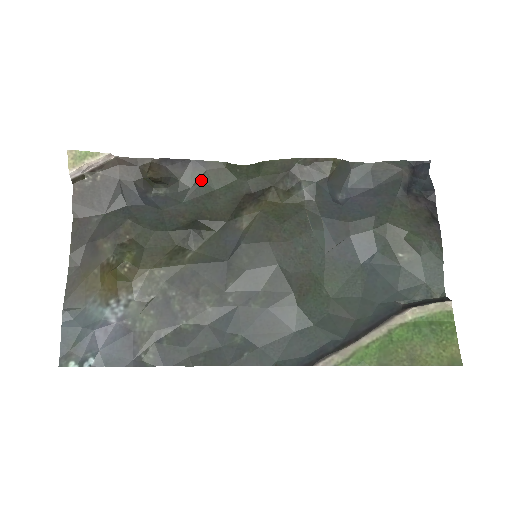
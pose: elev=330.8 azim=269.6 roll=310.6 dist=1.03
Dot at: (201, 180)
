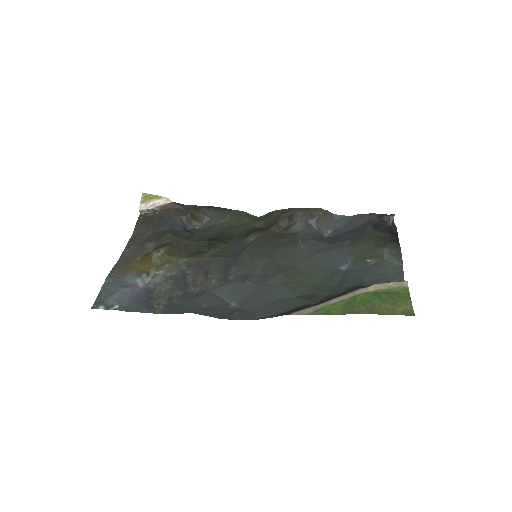
Dot at: (226, 220)
